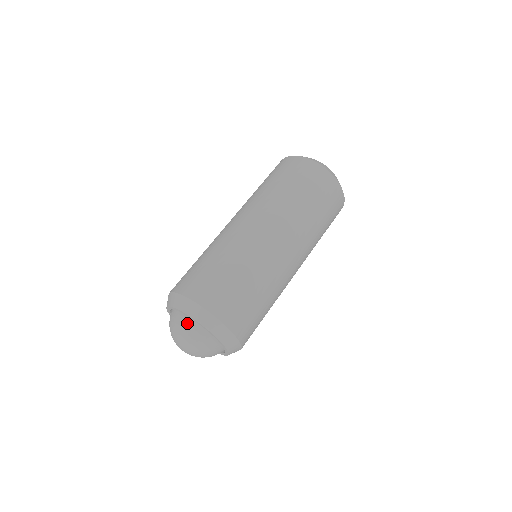
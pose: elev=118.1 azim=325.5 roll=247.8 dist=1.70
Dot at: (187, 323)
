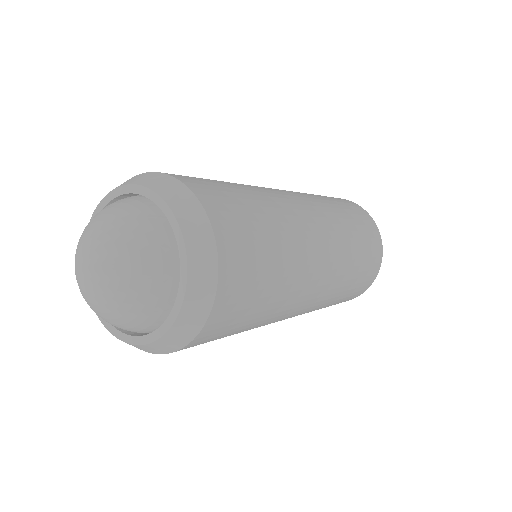
Dot at: occluded
